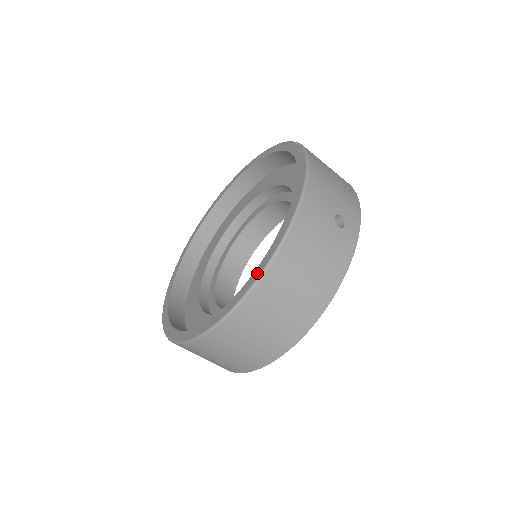
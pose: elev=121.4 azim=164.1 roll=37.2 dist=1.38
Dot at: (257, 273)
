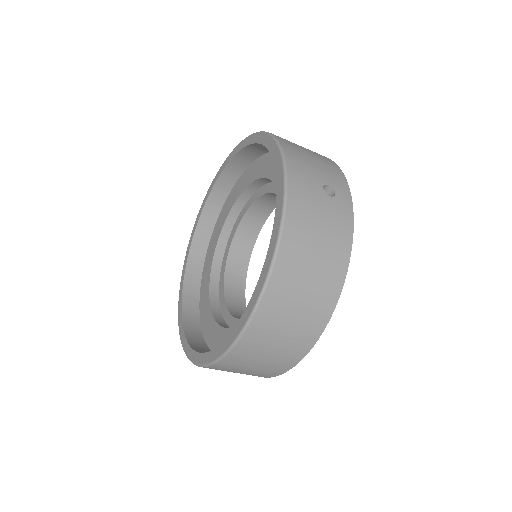
Dot at: (267, 265)
